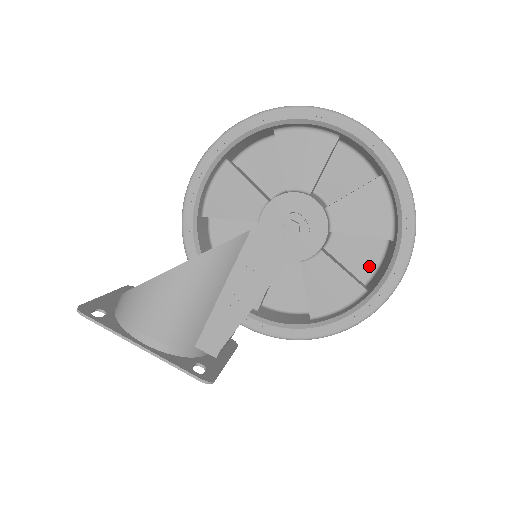
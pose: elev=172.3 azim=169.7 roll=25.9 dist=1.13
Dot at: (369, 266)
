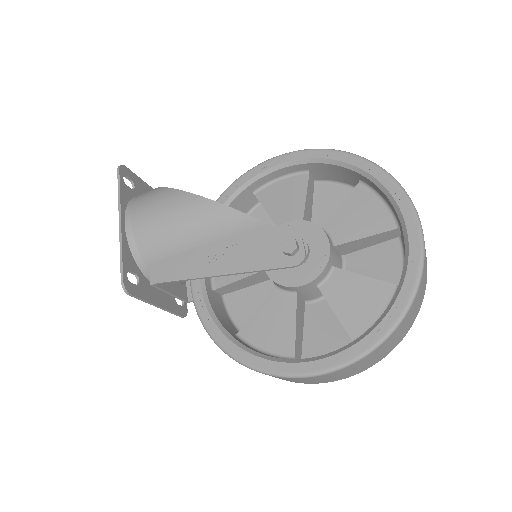
Dot at: (320, 350)
